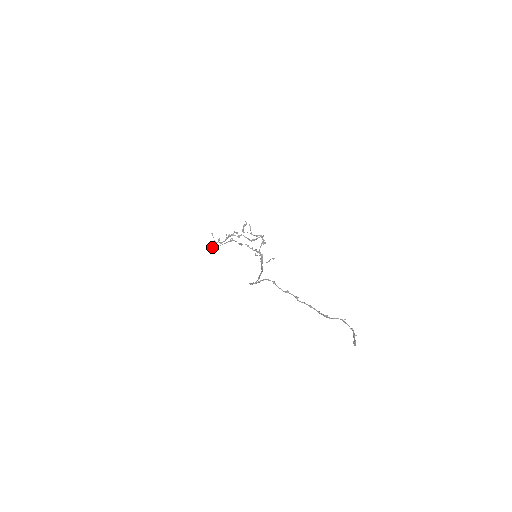
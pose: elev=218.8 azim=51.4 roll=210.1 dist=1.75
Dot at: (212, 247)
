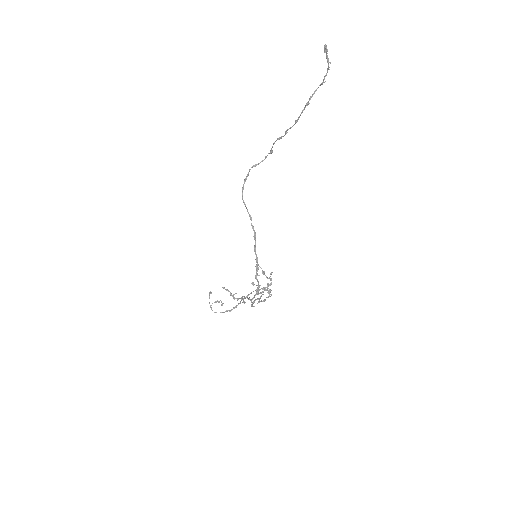
Dot at: occluded
